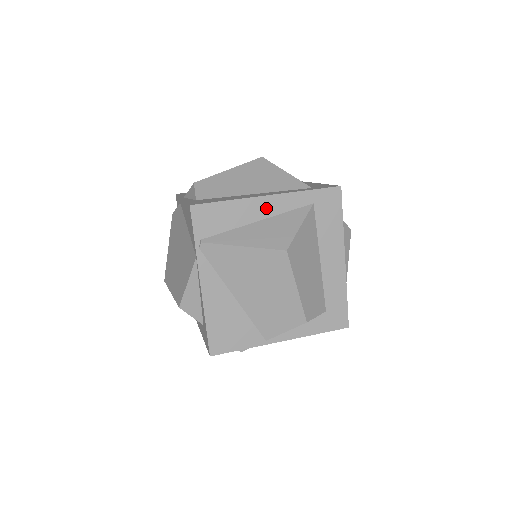
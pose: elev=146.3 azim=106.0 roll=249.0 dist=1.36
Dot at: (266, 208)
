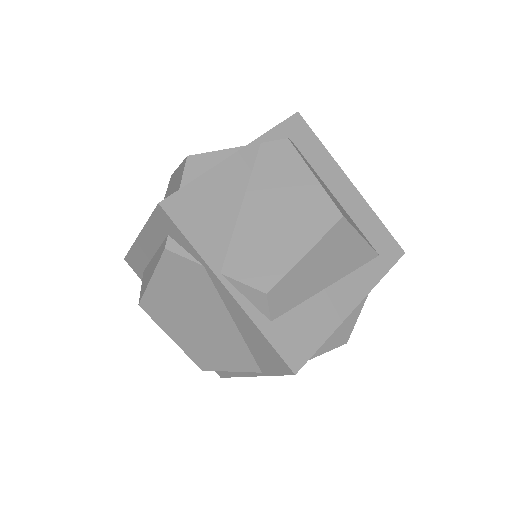
Dot at: occluded
